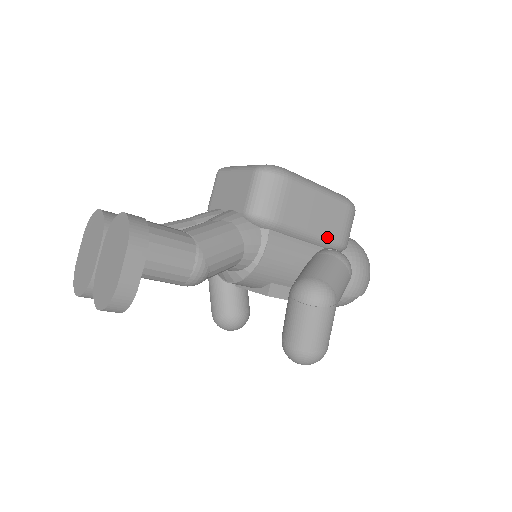
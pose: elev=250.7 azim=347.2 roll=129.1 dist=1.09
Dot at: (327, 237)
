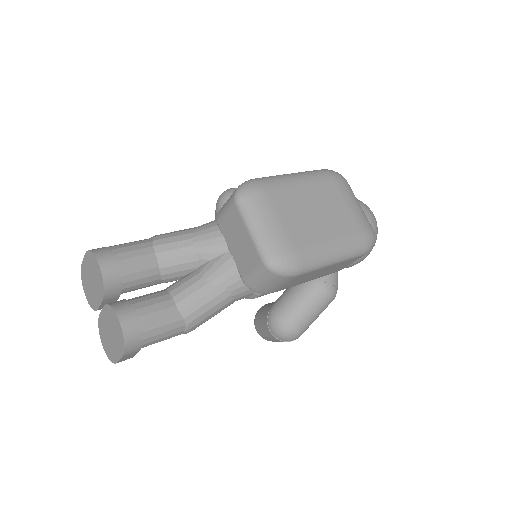
Dot at: occluded
